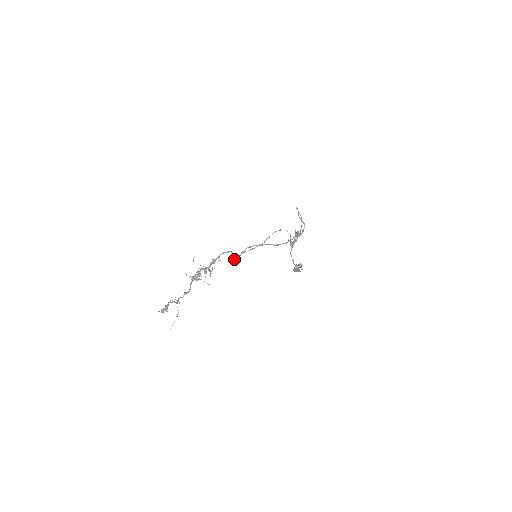
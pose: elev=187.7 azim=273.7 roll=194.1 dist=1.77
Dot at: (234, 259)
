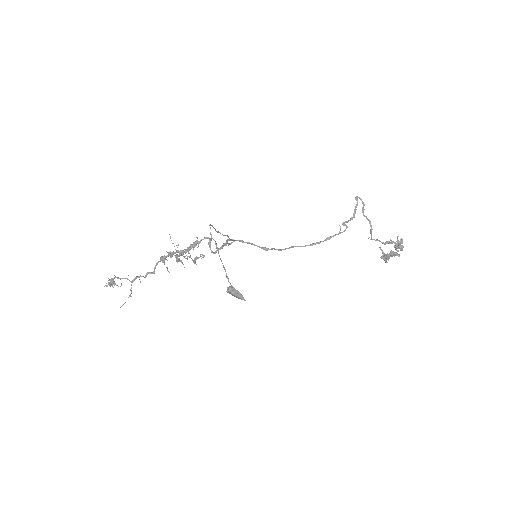
Dot at: (211, 250)
